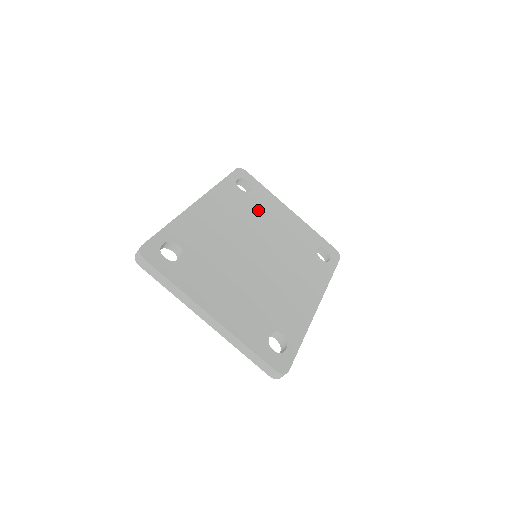
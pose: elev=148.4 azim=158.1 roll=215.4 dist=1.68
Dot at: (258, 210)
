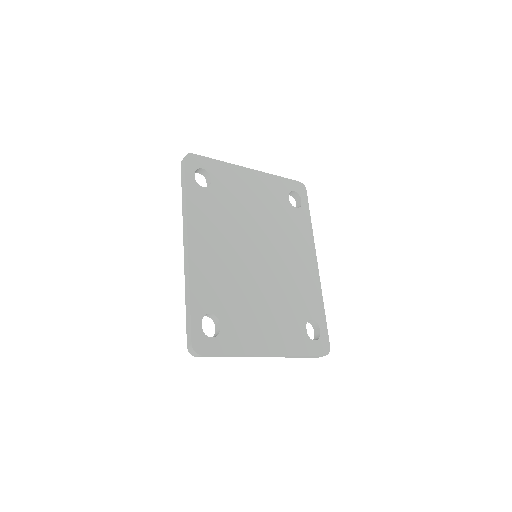
Dot at: (230, 200)
